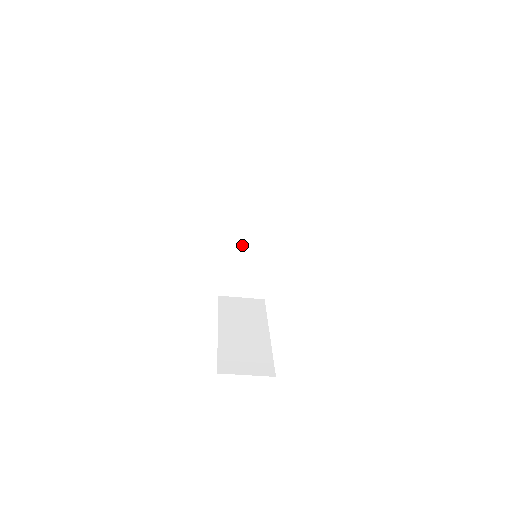
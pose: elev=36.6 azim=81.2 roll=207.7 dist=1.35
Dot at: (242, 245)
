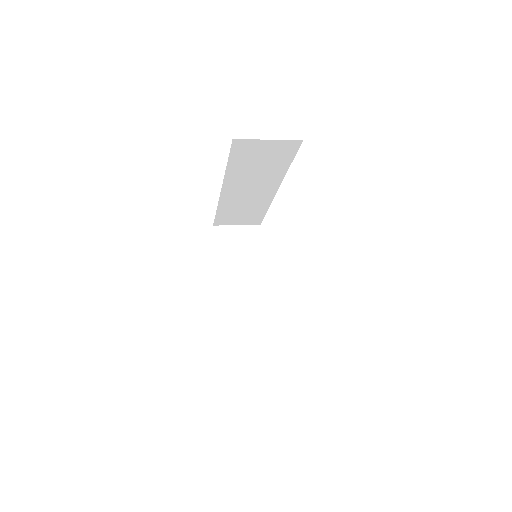
Dot at: (238, 200)
